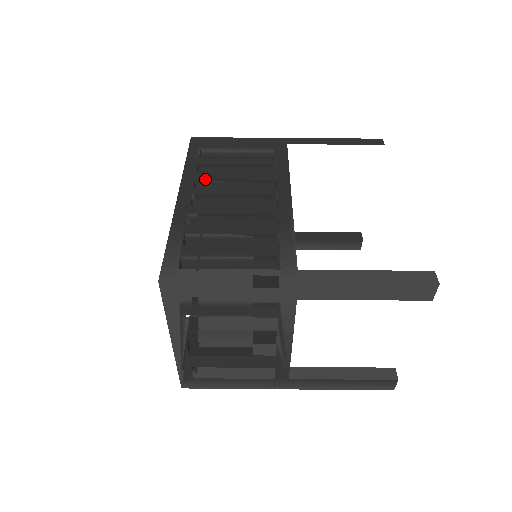
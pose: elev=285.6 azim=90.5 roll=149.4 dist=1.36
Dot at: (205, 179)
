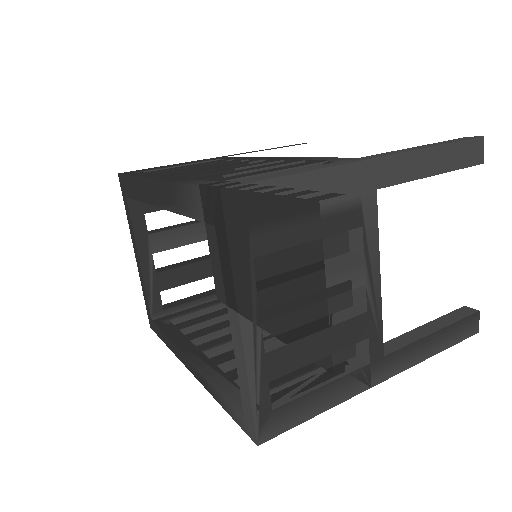
Dot at: (171, 172)
